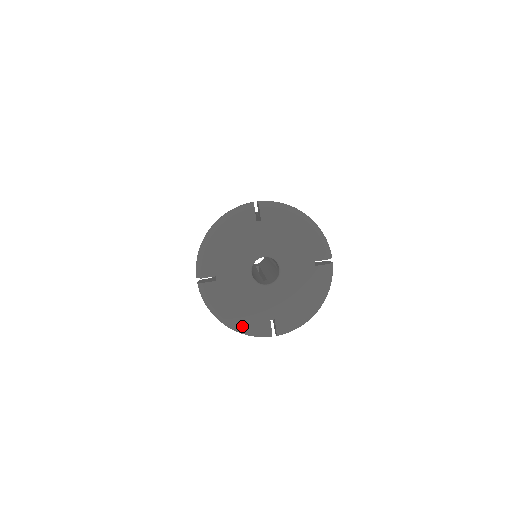
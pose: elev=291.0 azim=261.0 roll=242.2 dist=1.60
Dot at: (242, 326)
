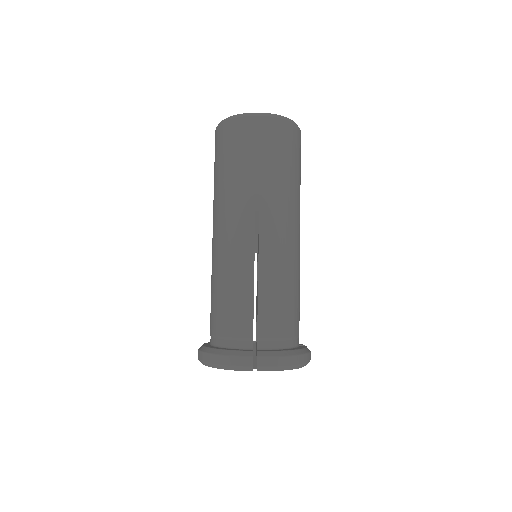
Dot at: occluded
